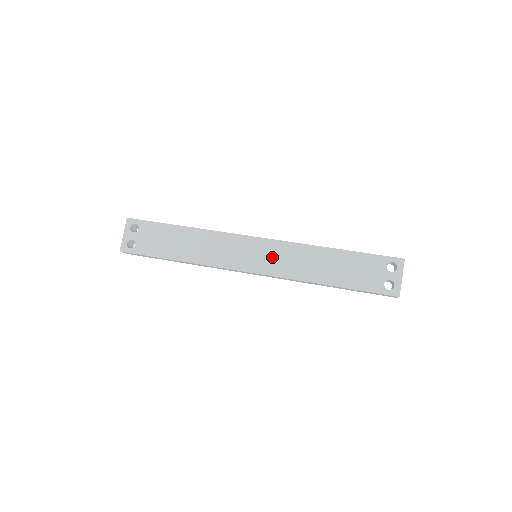
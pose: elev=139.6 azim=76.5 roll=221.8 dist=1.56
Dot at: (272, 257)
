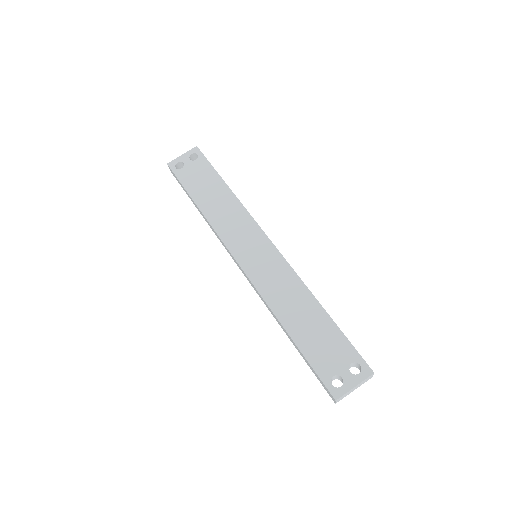
Dot at: (266, 266)
